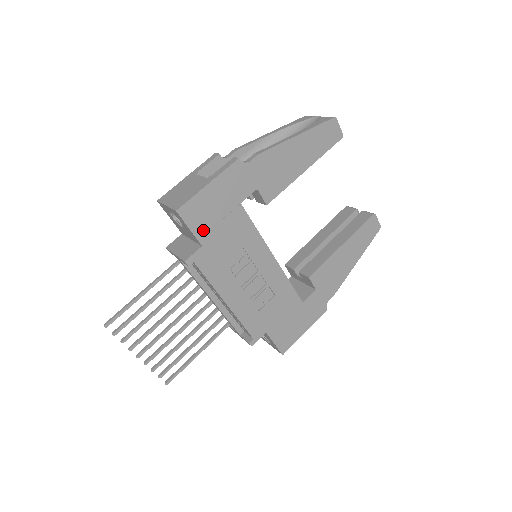
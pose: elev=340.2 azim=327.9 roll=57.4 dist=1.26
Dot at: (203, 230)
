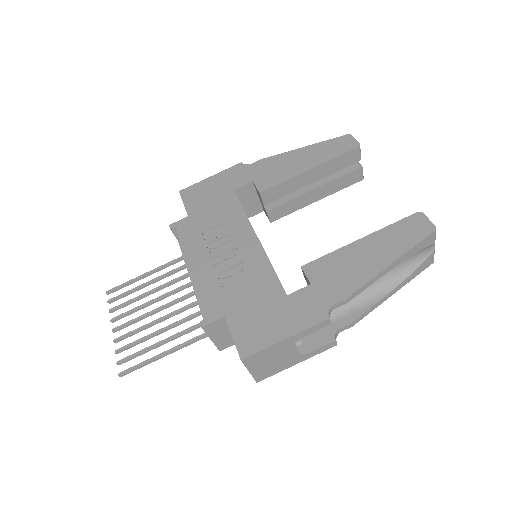
Dot at: (194, 205)
